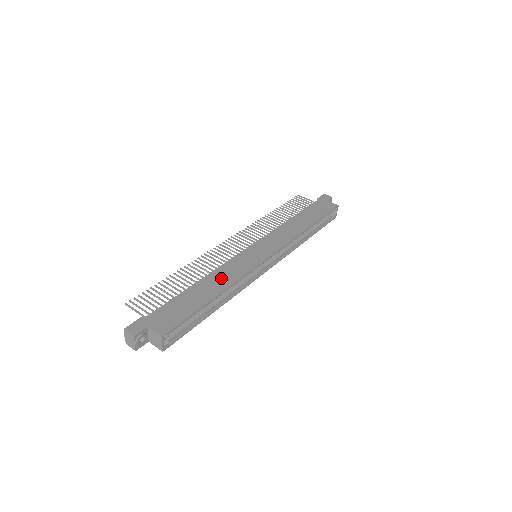
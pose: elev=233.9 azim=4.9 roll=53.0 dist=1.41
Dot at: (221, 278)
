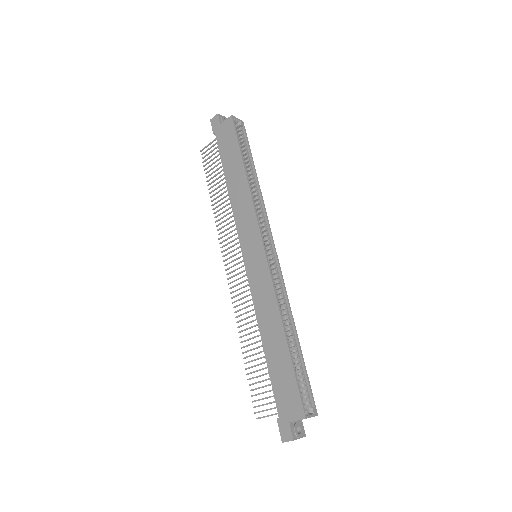
Dot at: (268, 317)
